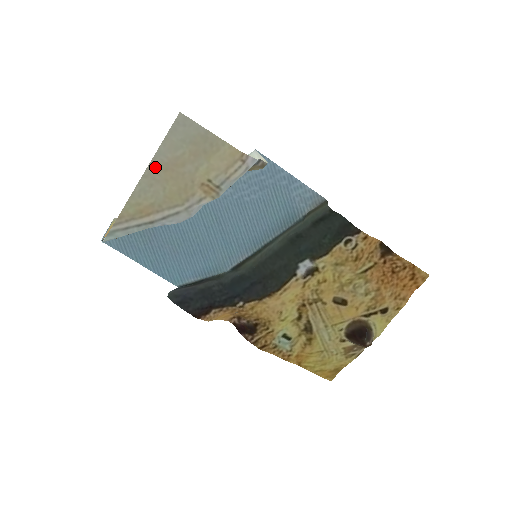
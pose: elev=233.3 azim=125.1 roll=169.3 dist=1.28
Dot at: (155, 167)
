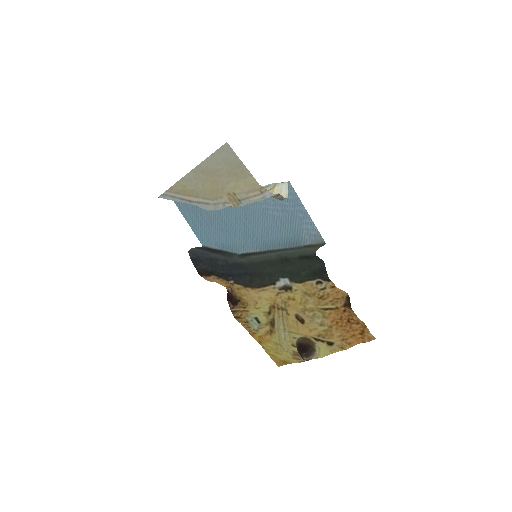
Dot at: (201, 169)
